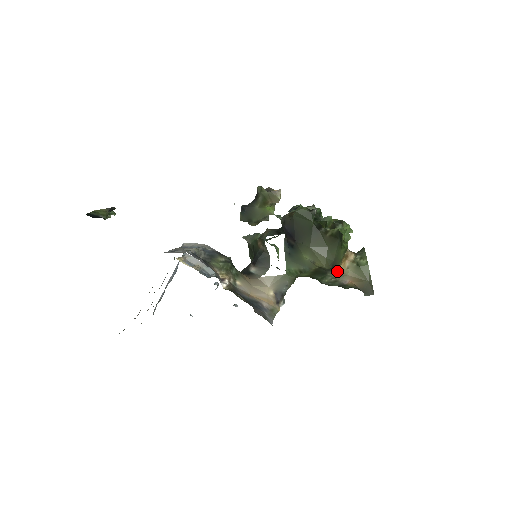
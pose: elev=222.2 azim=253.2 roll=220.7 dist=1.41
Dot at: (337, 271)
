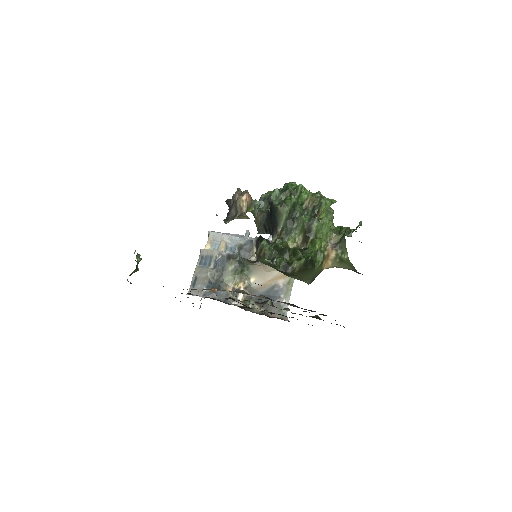
Dot at: (323, 269)
